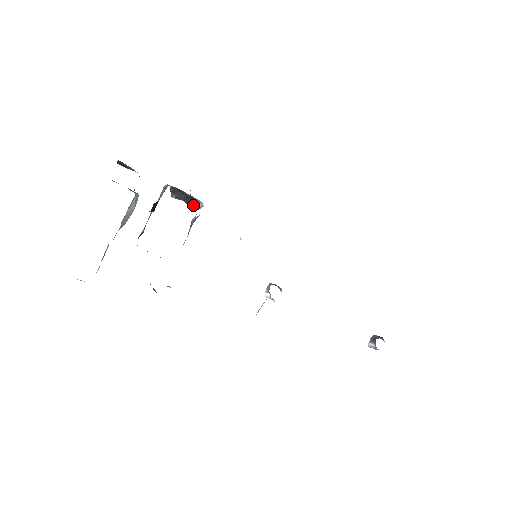
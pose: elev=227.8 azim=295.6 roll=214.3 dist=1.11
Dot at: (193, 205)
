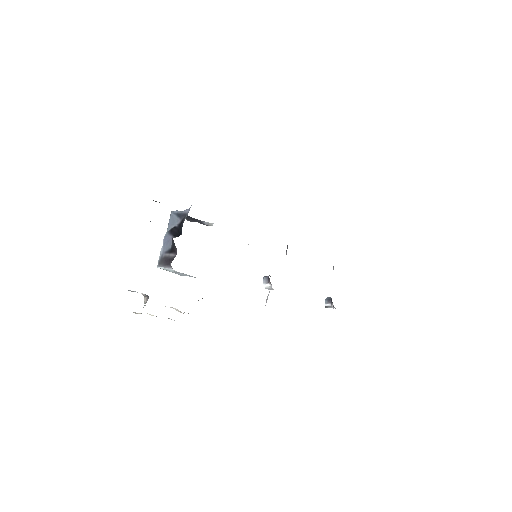
Dot at: (204, 224)
